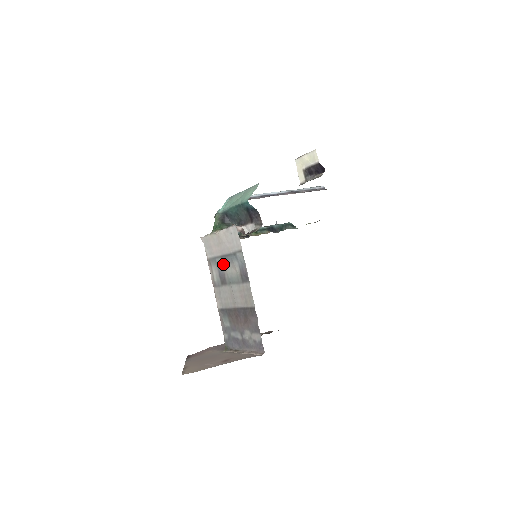
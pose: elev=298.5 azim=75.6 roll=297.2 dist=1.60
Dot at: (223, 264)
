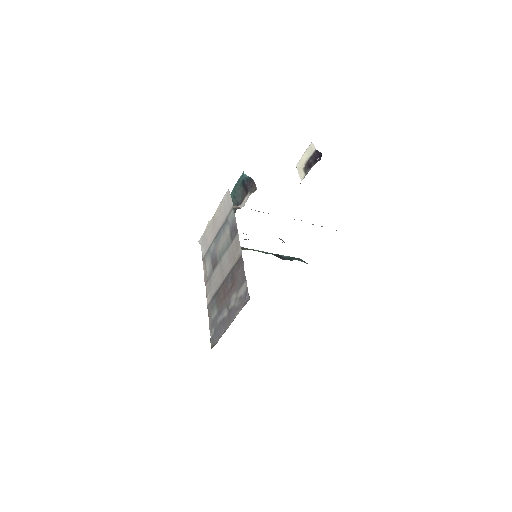
Dot at: (216, 245)
